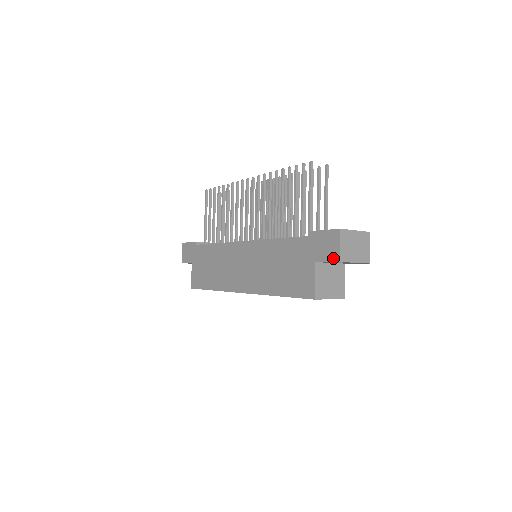
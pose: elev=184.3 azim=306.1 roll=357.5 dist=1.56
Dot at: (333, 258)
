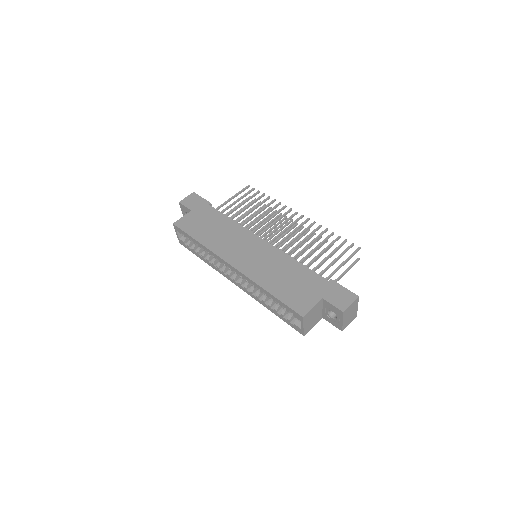
Dot at: (340, 307)
